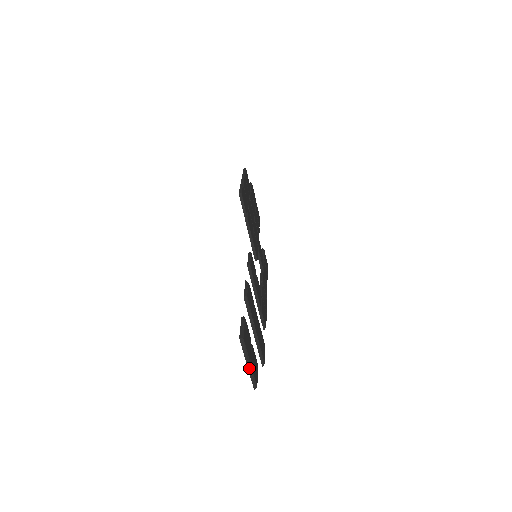
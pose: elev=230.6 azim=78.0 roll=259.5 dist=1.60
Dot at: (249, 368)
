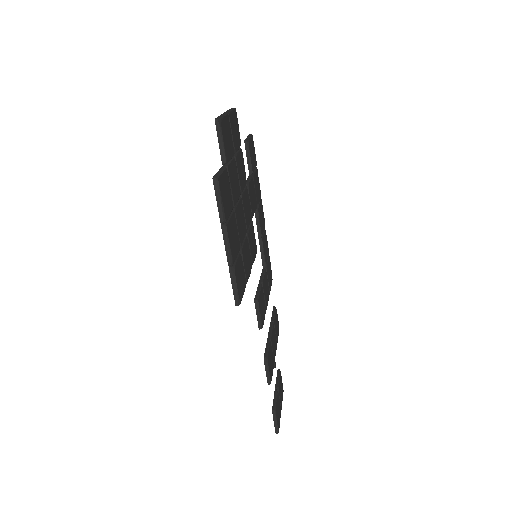
Dot at: occluded
